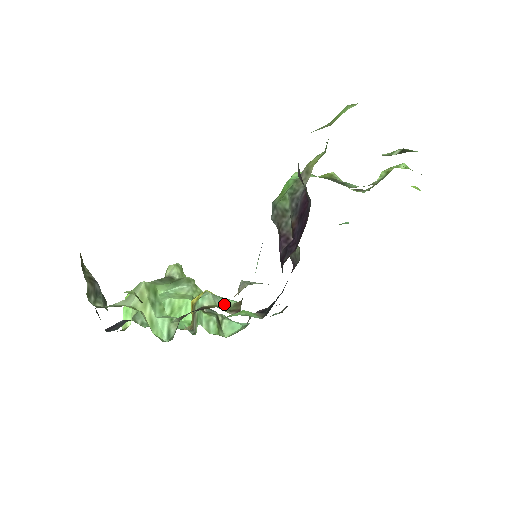
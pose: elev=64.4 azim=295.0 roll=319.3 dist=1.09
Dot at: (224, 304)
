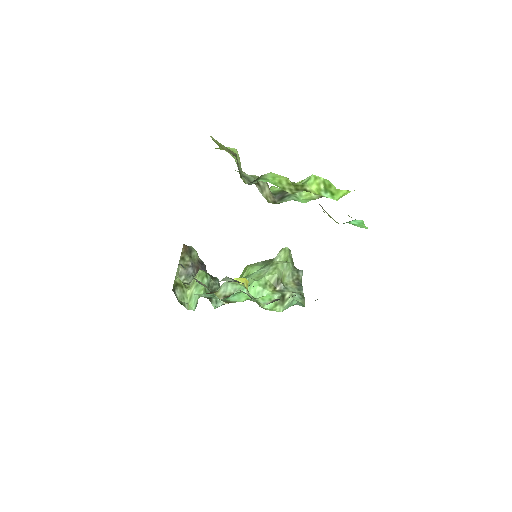
Dot at: (228, 291)
